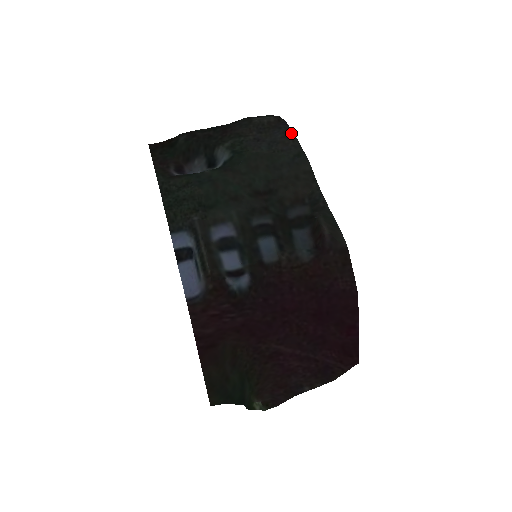
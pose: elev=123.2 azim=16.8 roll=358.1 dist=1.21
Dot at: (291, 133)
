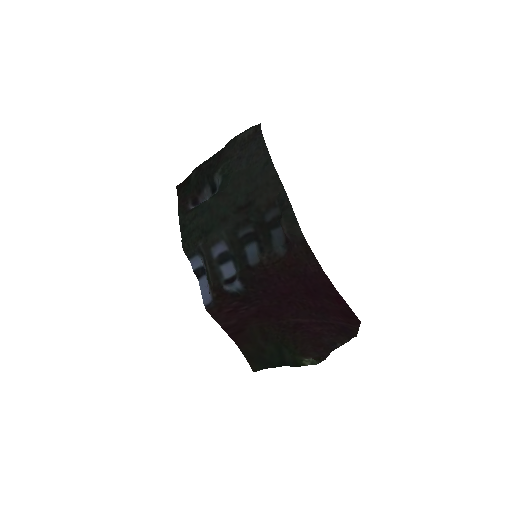
Dot at: (262, 142)
